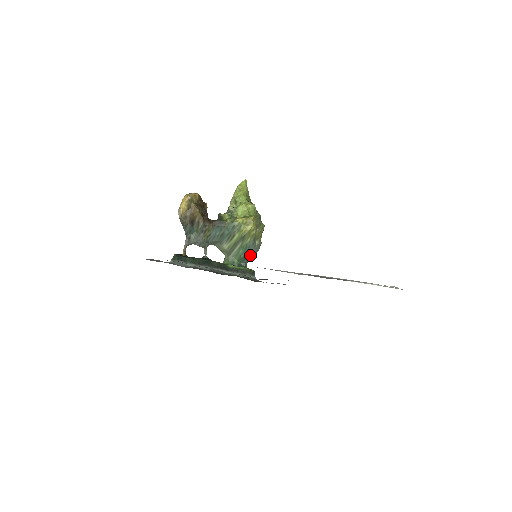
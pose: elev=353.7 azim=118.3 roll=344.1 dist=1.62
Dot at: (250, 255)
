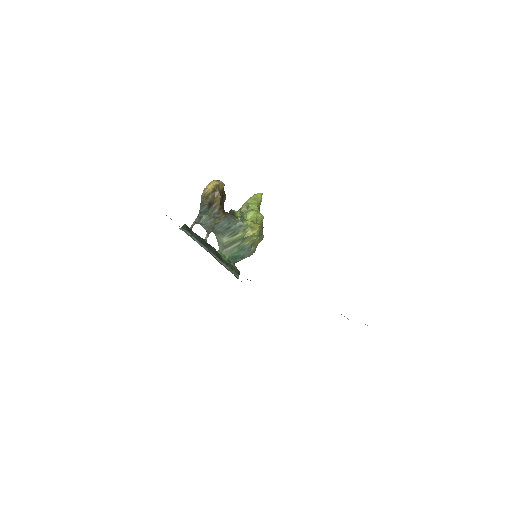
Dot at: (241, 257)
